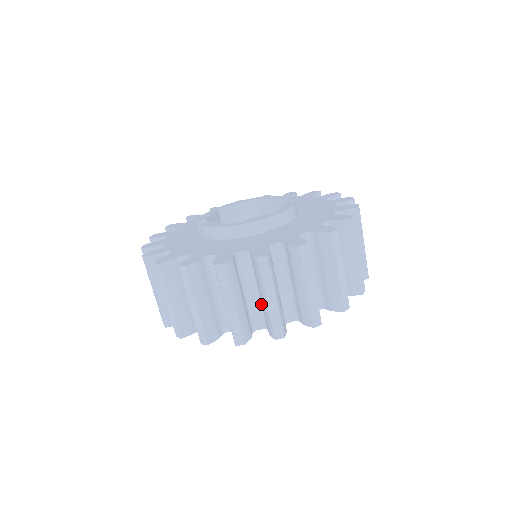
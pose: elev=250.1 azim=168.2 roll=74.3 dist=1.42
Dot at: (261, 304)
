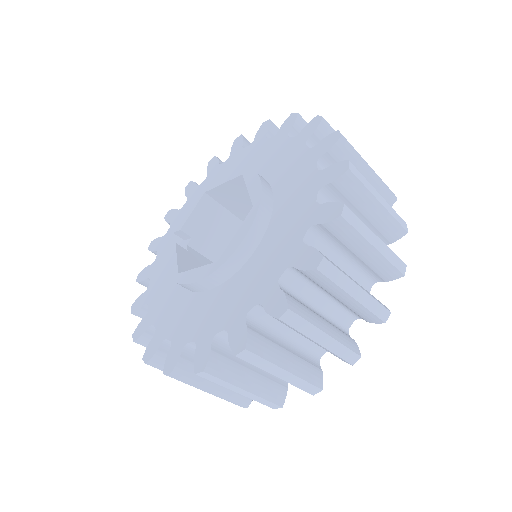
Dot at: occluded
